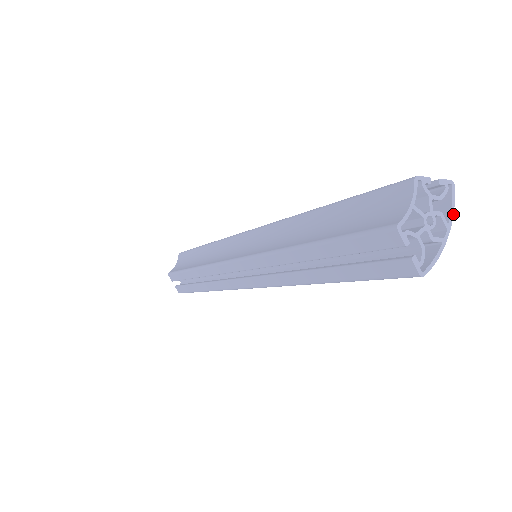
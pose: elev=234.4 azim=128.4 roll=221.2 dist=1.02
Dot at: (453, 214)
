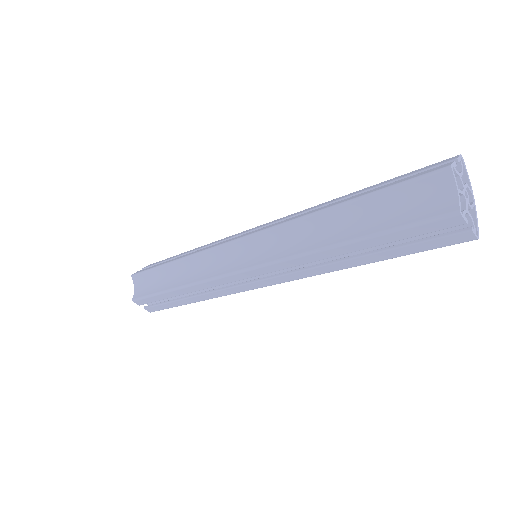
Dot at: occluded
